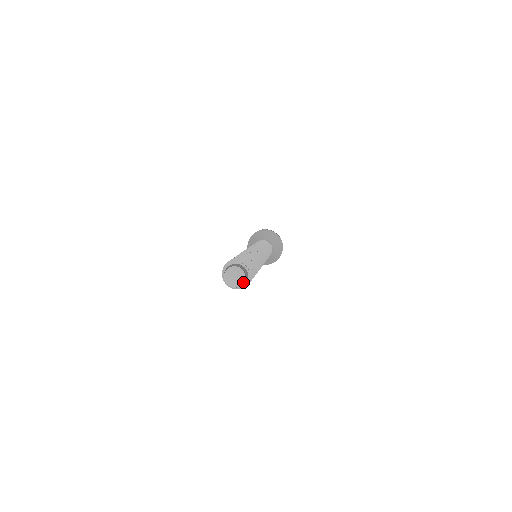
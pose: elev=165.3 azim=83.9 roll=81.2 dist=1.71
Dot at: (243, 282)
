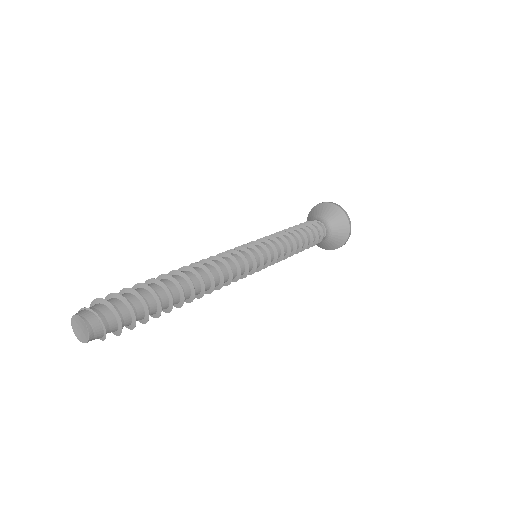
Dot at: (84, 342)
